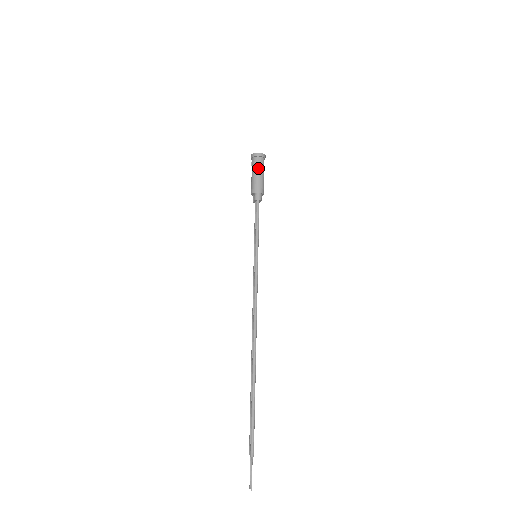
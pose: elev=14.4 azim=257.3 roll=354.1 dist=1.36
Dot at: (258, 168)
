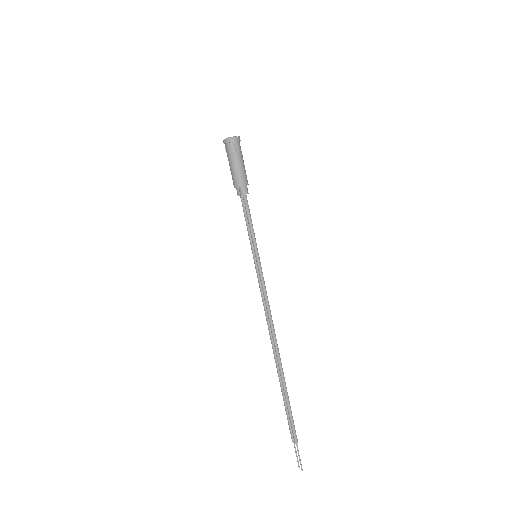
Dot at: (237, 156)
